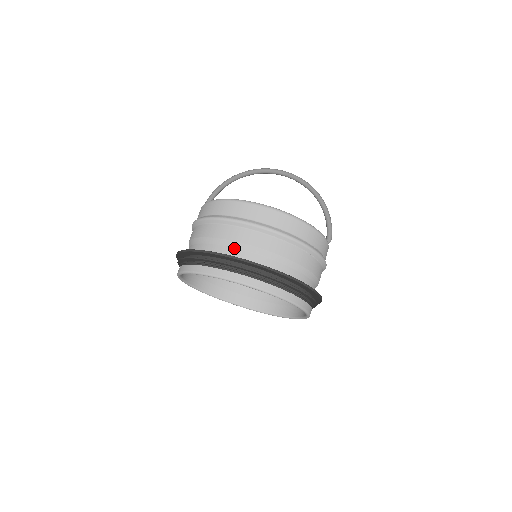
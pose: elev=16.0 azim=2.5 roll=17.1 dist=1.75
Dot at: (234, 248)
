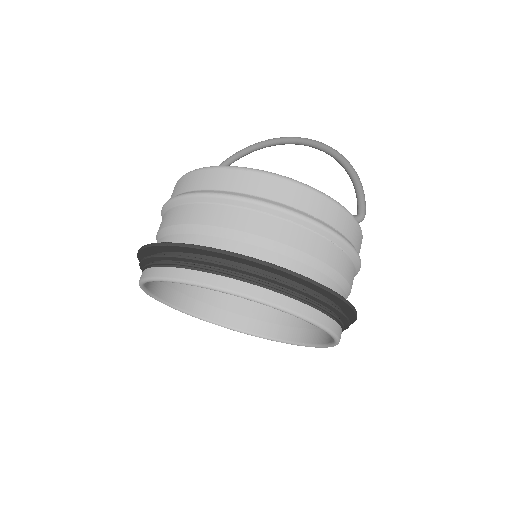
Dot at: (187, 234)
